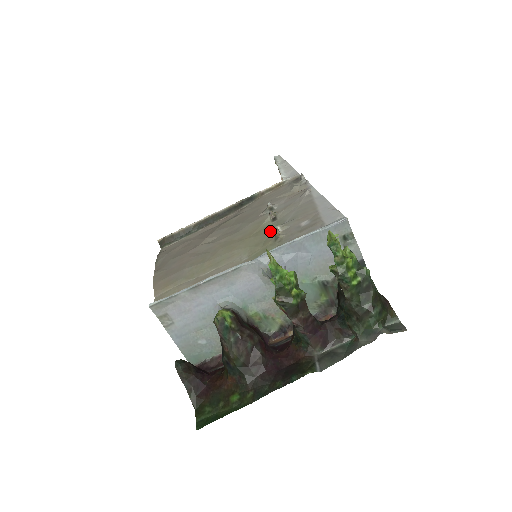
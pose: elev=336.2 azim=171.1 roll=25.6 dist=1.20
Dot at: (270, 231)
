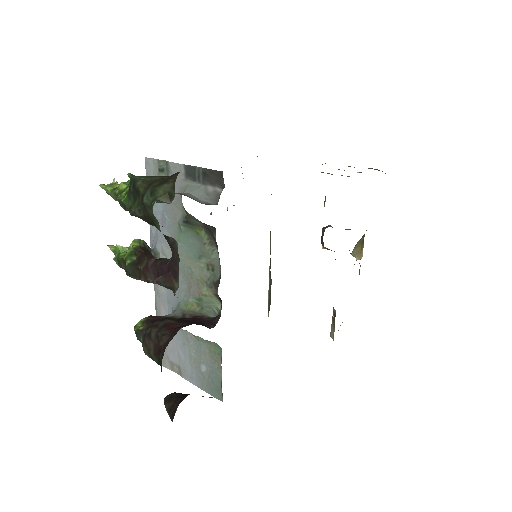
Dot at: occluded
